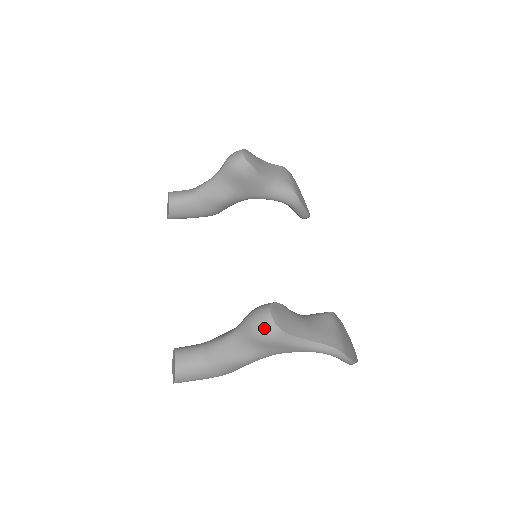
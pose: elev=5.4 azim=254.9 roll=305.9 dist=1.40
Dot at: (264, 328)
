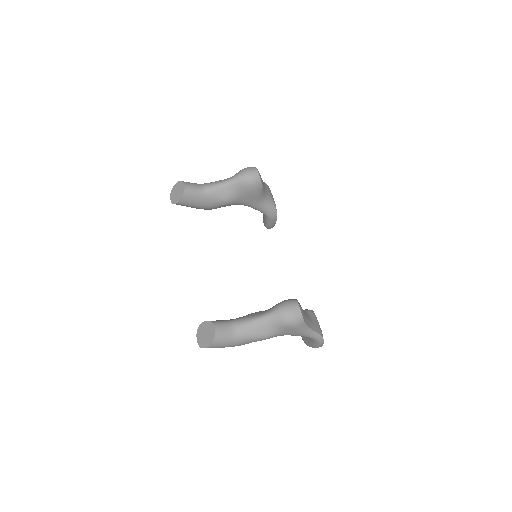
Dot at: (294, 317)
